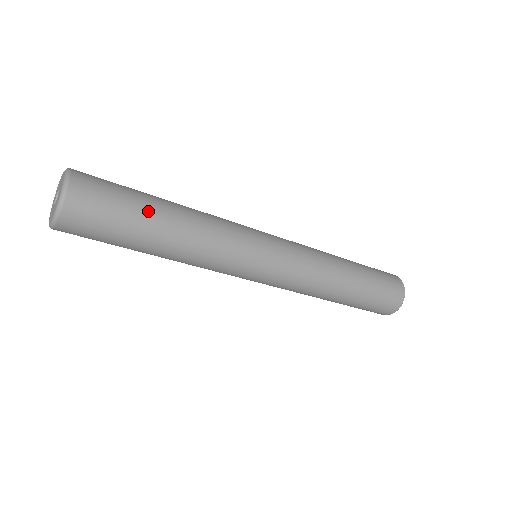
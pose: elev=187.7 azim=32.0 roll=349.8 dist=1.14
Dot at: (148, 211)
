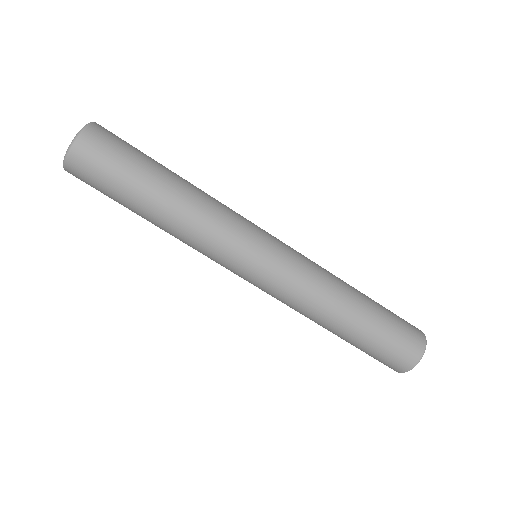
Dot at: (139, 189)
